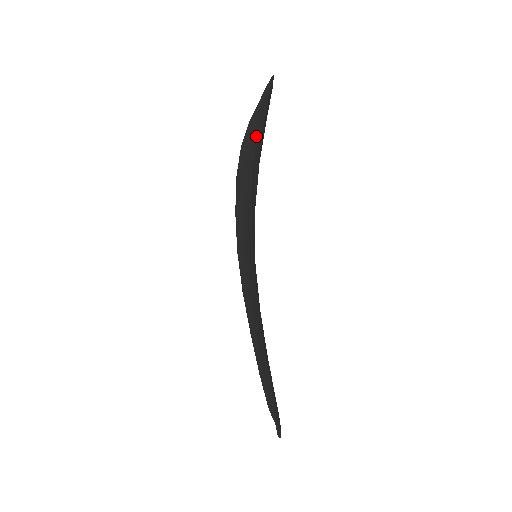
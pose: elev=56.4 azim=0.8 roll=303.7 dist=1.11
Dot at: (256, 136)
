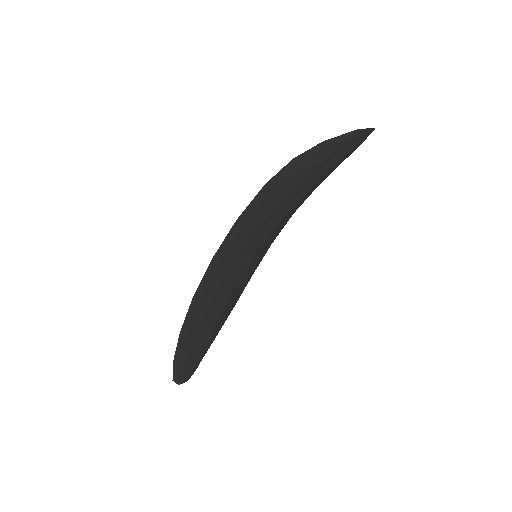
Dot at: (291, 169)
